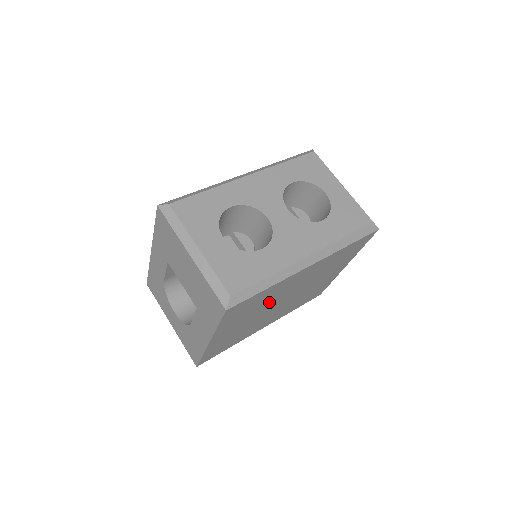
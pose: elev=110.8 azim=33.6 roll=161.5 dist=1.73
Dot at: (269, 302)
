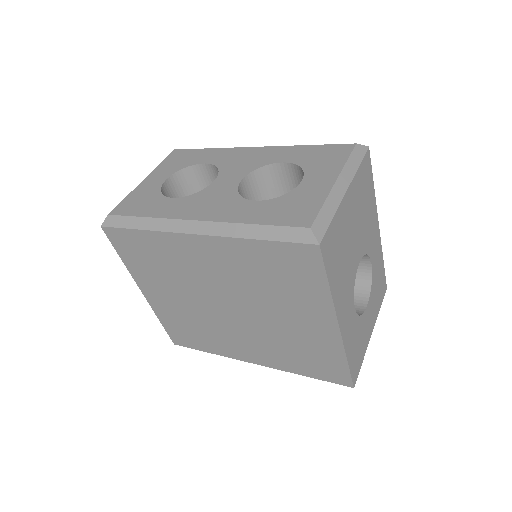
Dot at: (186, 279)
